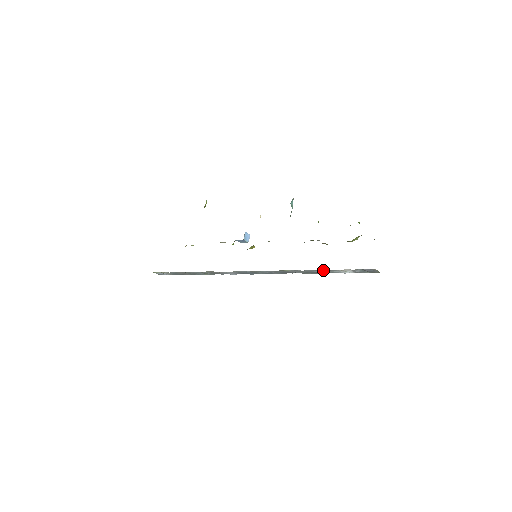
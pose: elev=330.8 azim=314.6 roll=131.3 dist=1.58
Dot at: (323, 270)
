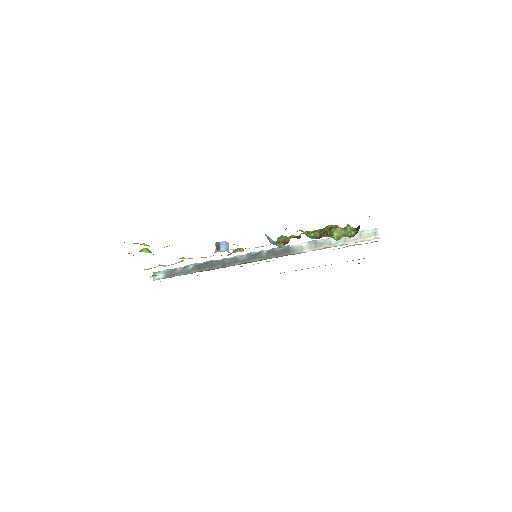
Dot at: (330, 247)
